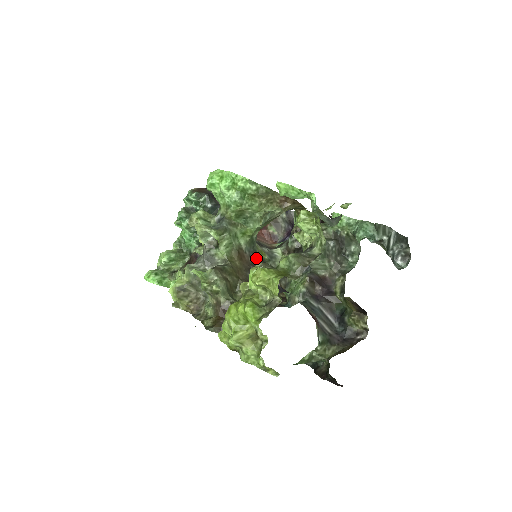
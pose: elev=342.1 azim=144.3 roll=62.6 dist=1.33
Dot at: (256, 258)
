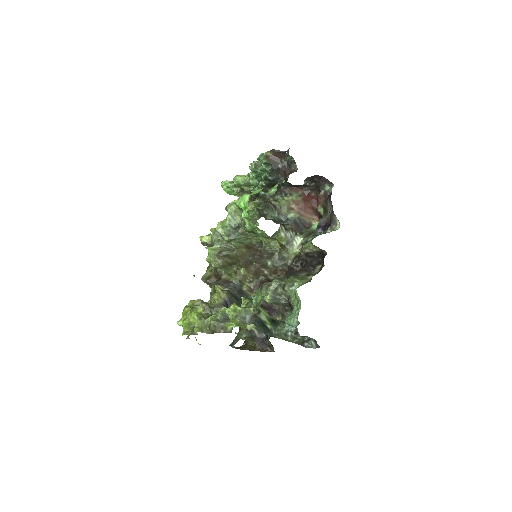
Dot at: occluded
